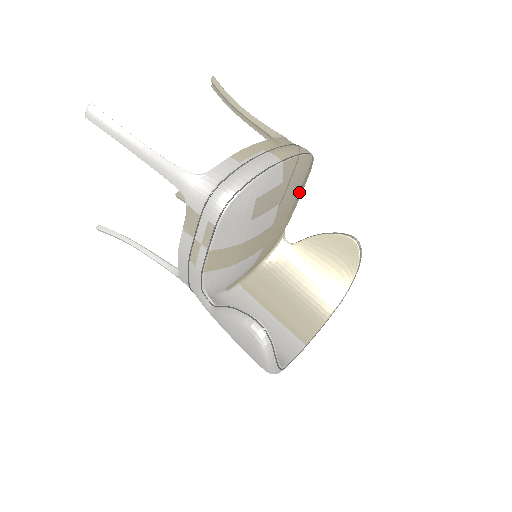
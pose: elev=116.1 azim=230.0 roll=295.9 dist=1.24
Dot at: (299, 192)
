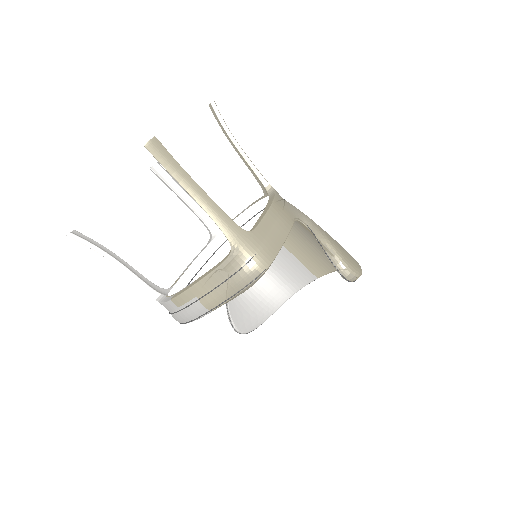
Dot at: occluded
